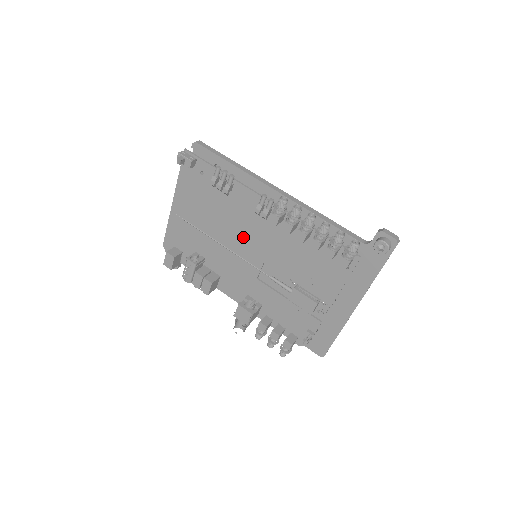
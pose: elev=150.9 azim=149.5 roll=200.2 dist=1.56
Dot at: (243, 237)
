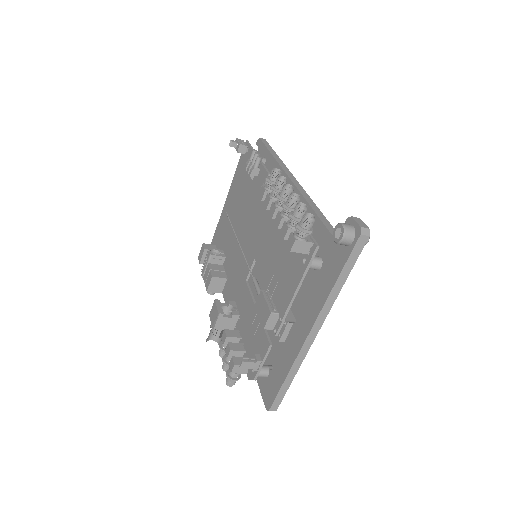
Dot at: (251, 229)
